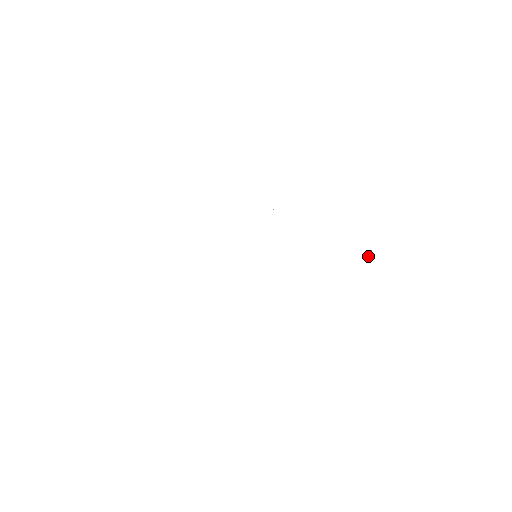
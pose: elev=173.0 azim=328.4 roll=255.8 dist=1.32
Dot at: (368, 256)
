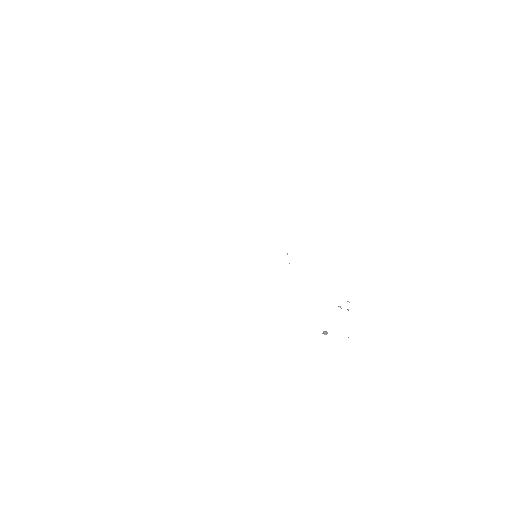
Dot at: (323, 332)
